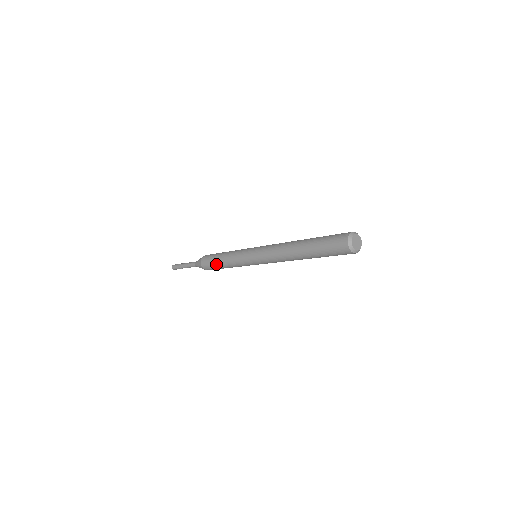
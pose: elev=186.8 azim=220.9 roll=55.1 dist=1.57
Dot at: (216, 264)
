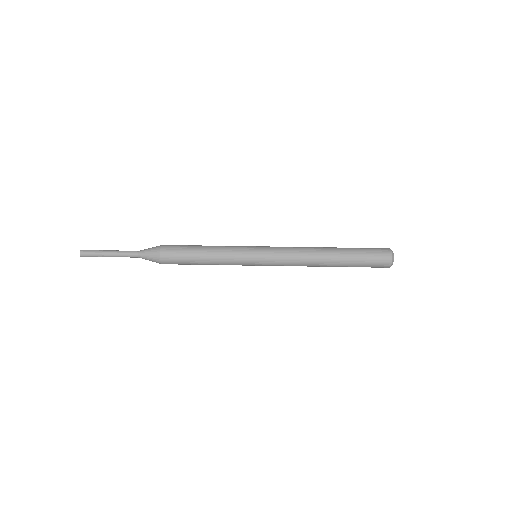
Dot at: (191, 259)
